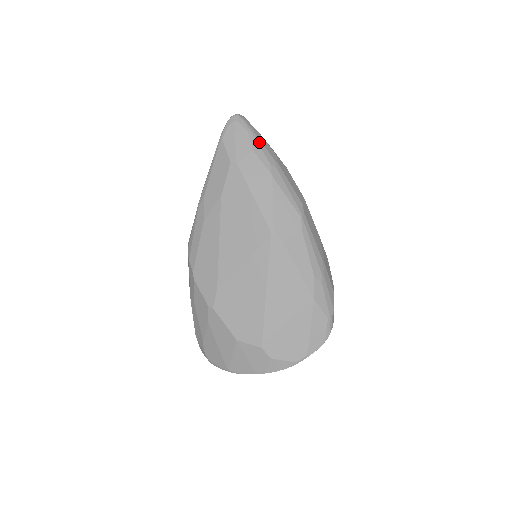
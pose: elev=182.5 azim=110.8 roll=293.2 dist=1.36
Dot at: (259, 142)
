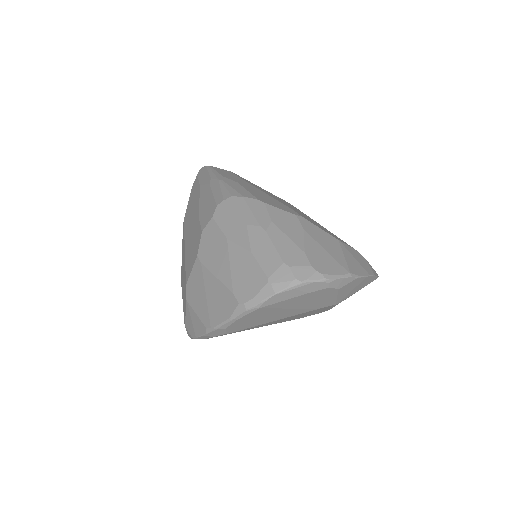
Dot at: occluded
